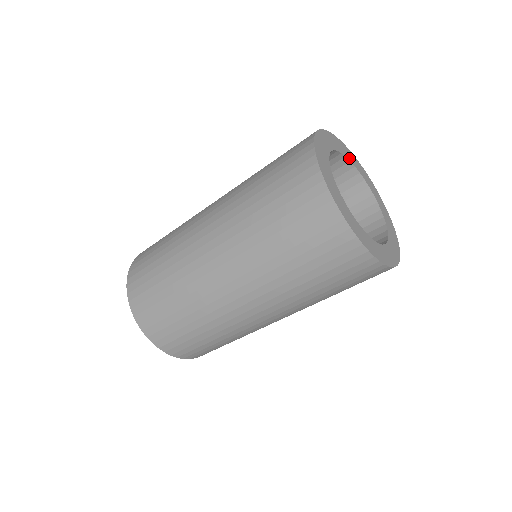
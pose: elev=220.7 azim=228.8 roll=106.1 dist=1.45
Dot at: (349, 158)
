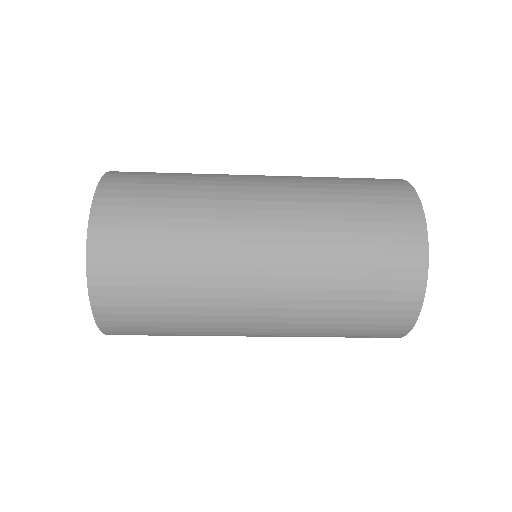
Dot at: occluded
